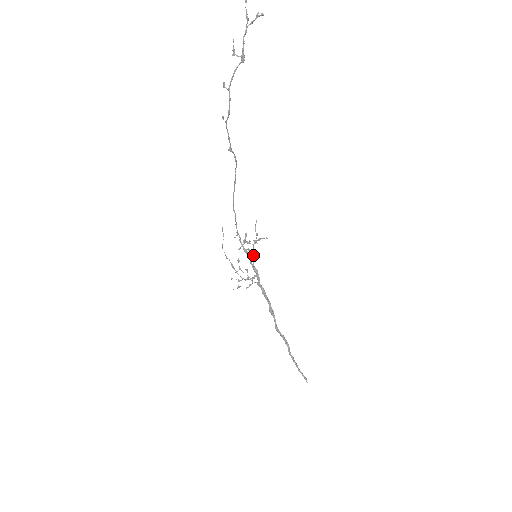
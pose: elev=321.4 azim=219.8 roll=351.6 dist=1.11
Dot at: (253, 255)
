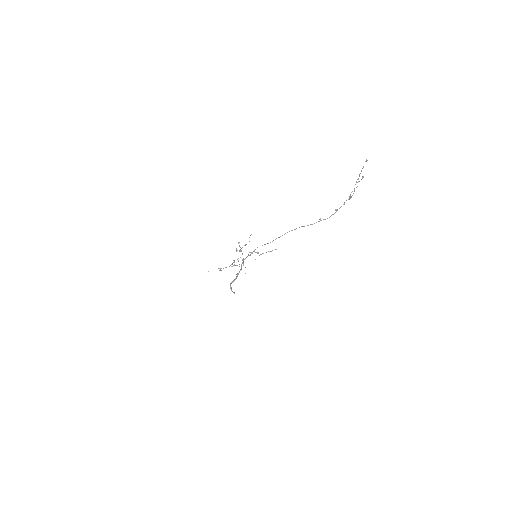
Dot at: occluded
